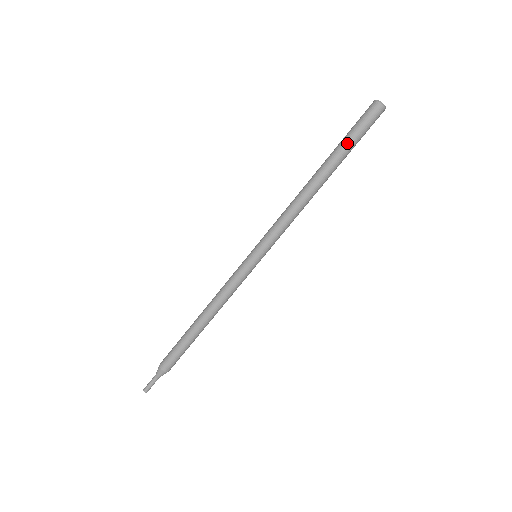
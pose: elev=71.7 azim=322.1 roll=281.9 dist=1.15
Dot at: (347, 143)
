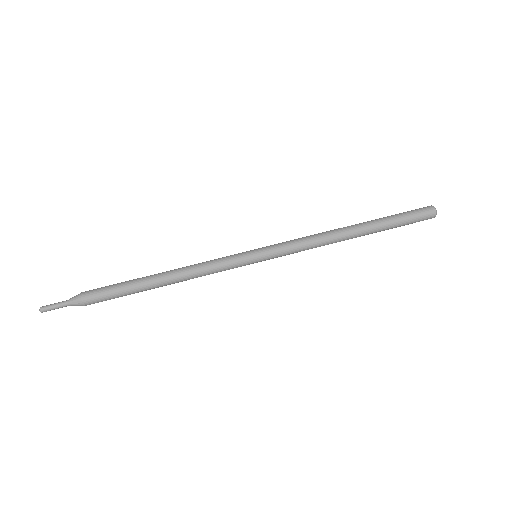
Dot at: (392, 217)
